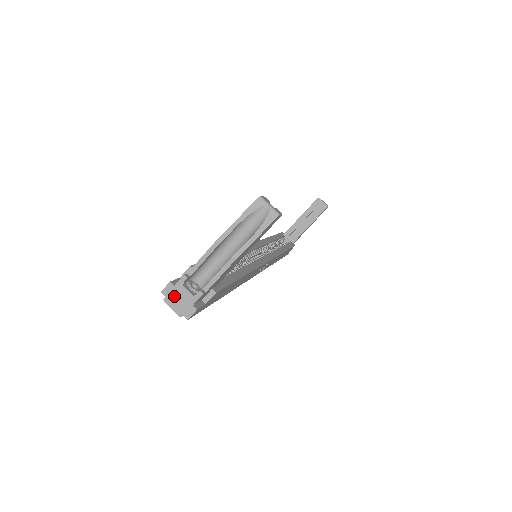
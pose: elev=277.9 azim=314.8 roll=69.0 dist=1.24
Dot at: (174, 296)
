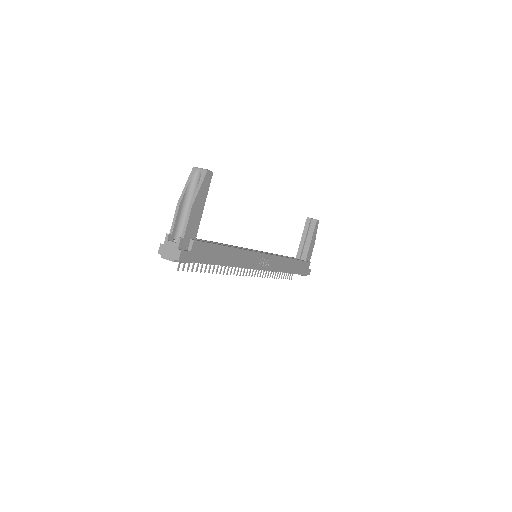
Dot at: (166, 251)
